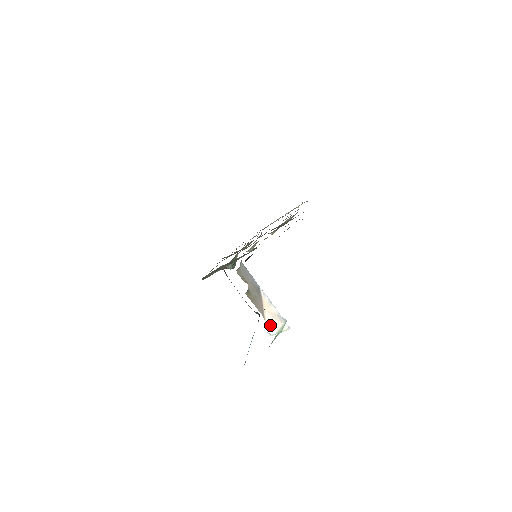
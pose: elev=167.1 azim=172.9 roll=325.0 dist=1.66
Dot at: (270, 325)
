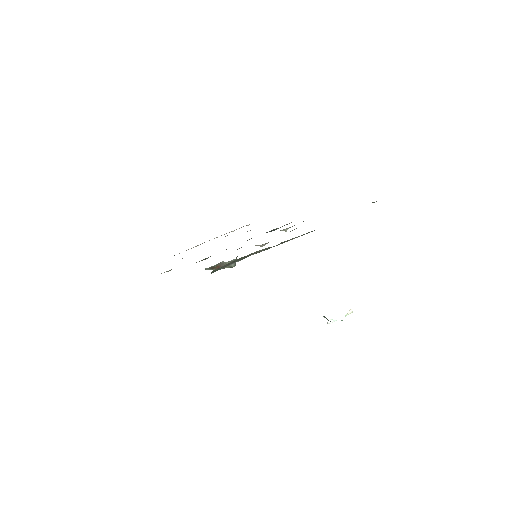
Dot at: occluded
